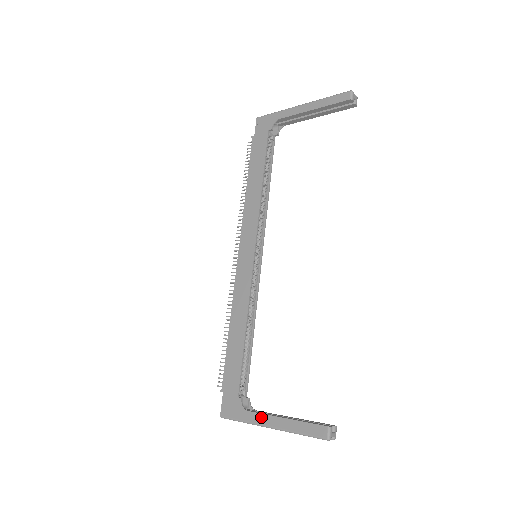
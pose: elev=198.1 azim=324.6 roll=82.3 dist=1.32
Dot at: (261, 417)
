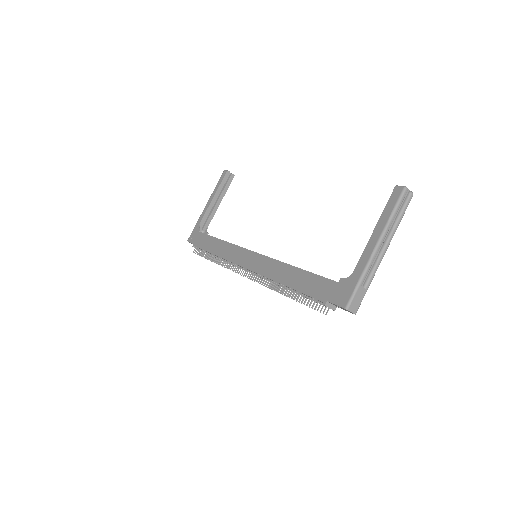
Dot at: (364, 255)
